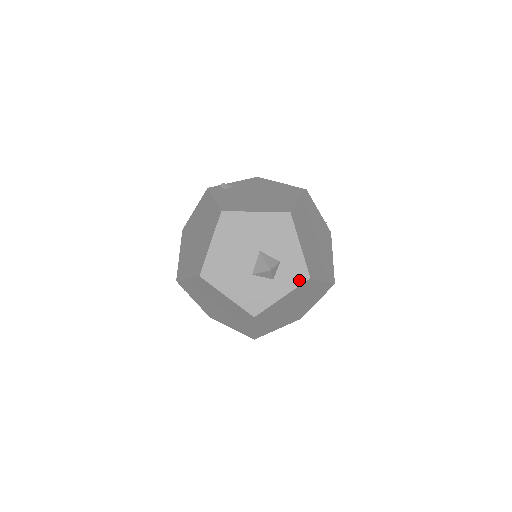
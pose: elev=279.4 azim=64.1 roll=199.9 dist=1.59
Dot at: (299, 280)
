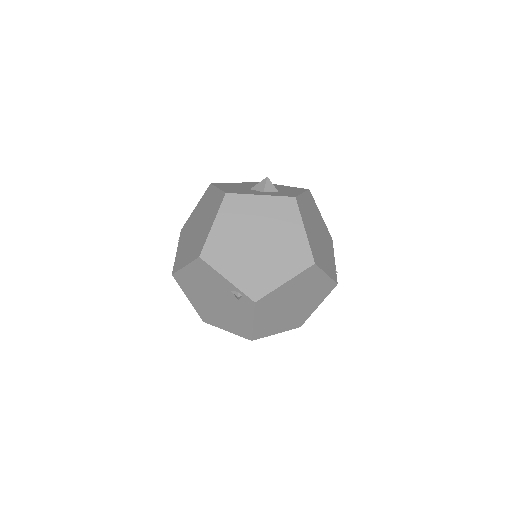
Dot at: (285, 196)
